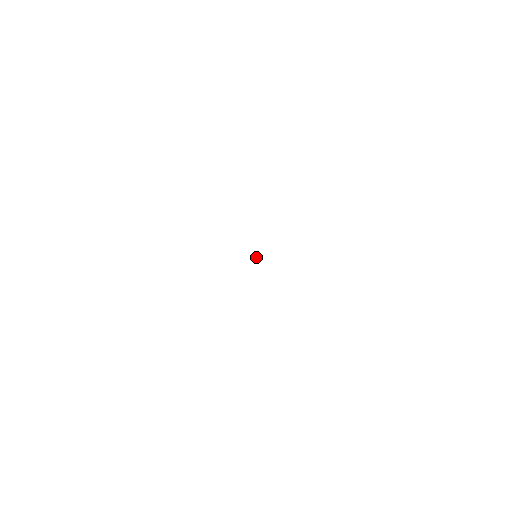
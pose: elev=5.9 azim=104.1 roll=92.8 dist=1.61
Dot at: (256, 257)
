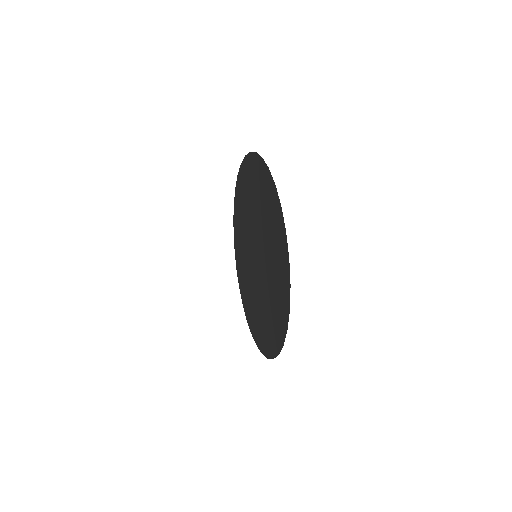
Dot at: (255, 256)
